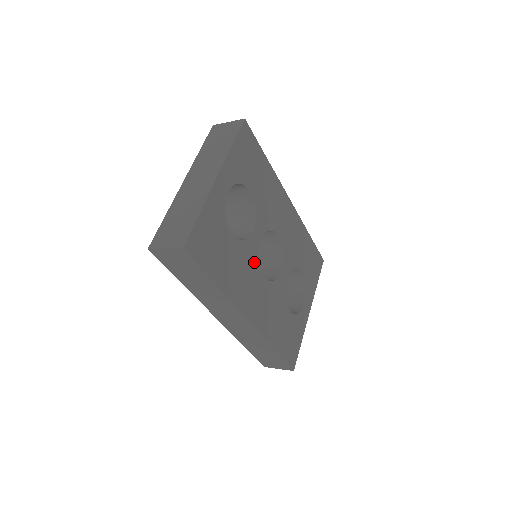
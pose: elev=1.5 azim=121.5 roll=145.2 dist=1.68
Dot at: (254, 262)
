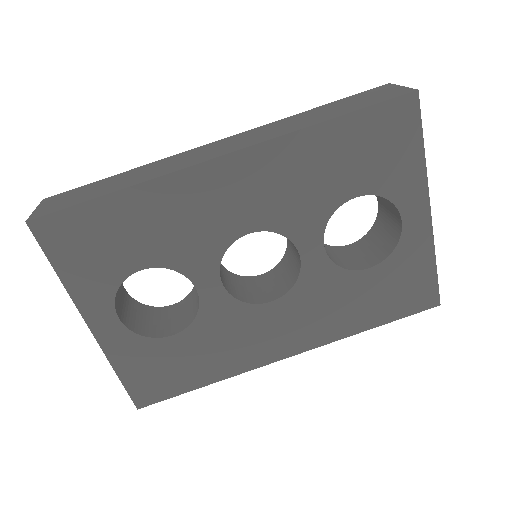
Dot at: (237, 311)
